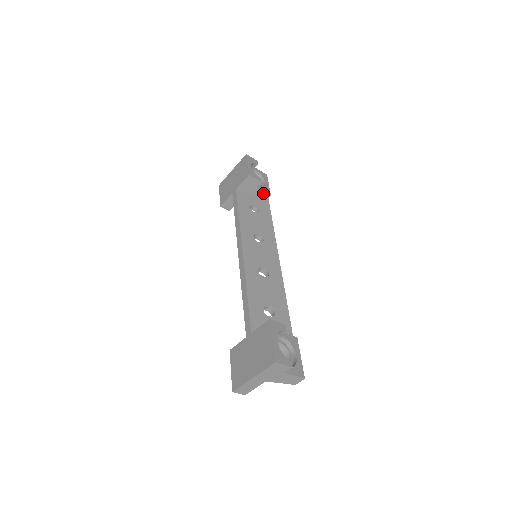
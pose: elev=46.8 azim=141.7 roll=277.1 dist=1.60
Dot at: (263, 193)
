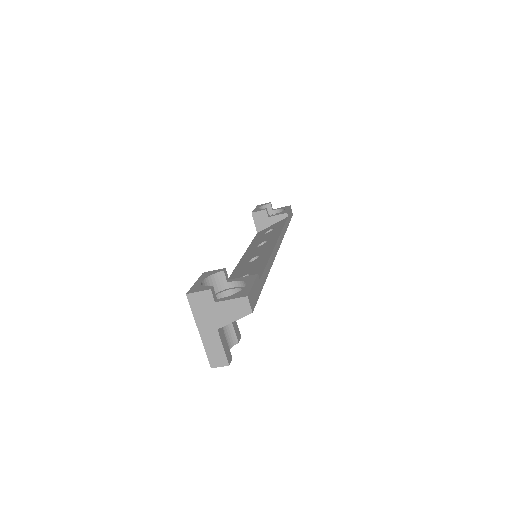
Dot at: (279, 217)
